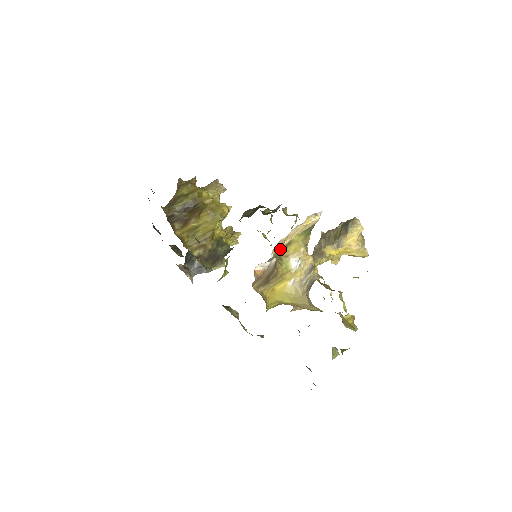
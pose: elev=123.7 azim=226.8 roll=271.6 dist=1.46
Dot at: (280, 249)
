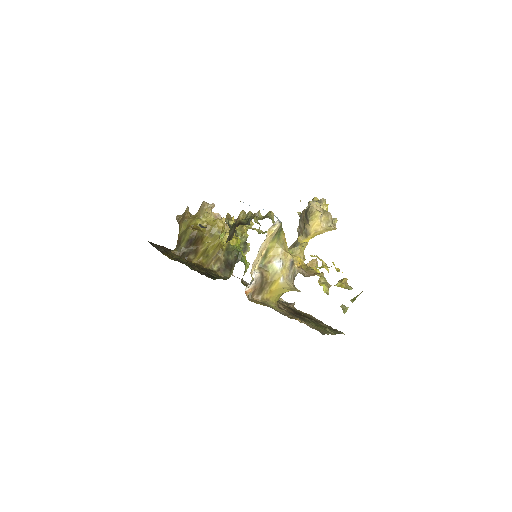
Dot at: (261, 260)
